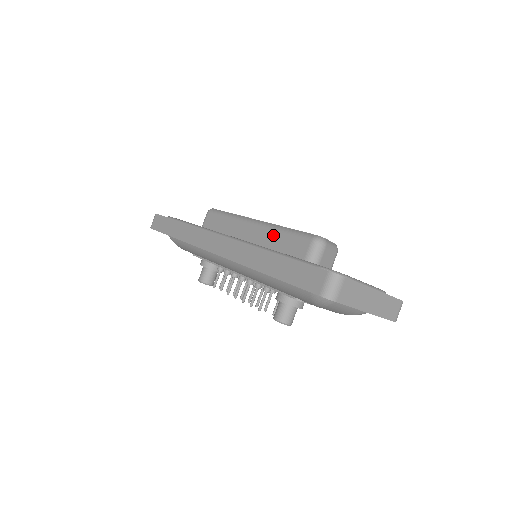
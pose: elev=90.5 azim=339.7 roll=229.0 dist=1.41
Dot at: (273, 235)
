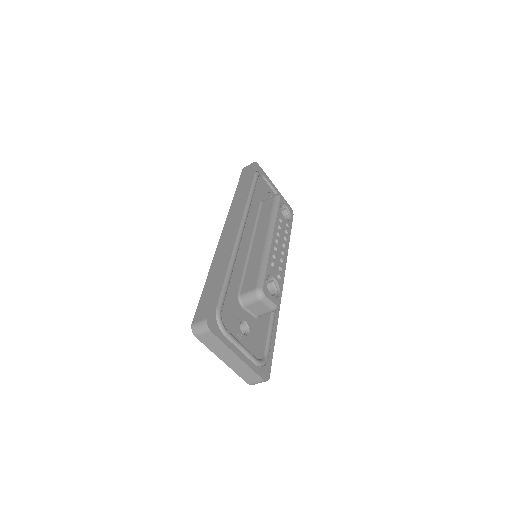
Dot at: (259, 258)
